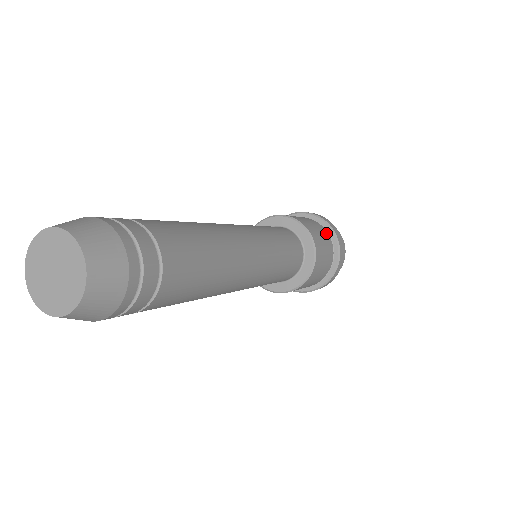
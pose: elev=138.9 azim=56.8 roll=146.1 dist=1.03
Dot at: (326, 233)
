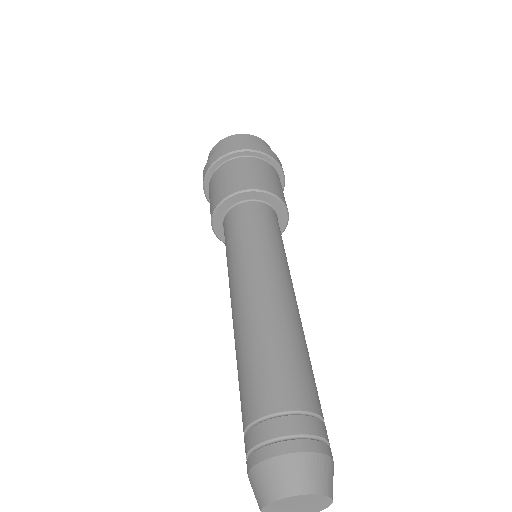
Dot at: (266, 164)
